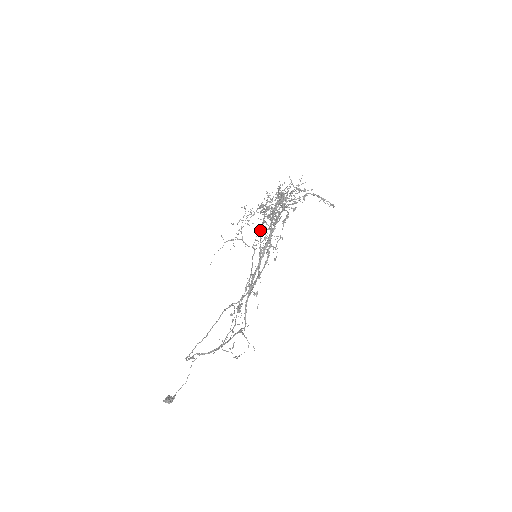
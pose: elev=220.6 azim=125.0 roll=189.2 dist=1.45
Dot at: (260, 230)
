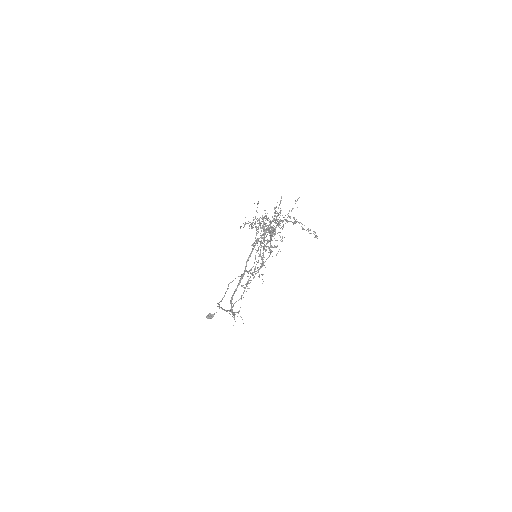
Dot at: occluded
